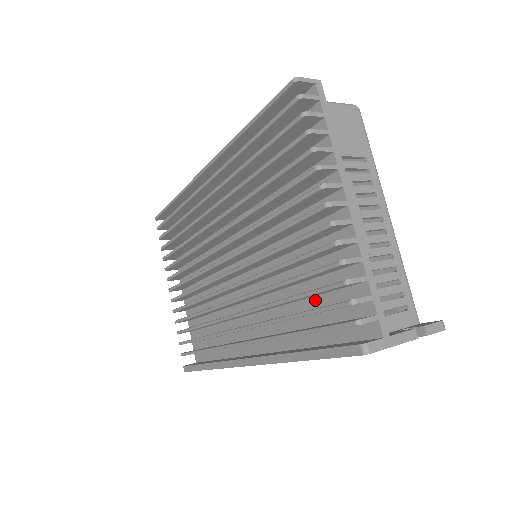
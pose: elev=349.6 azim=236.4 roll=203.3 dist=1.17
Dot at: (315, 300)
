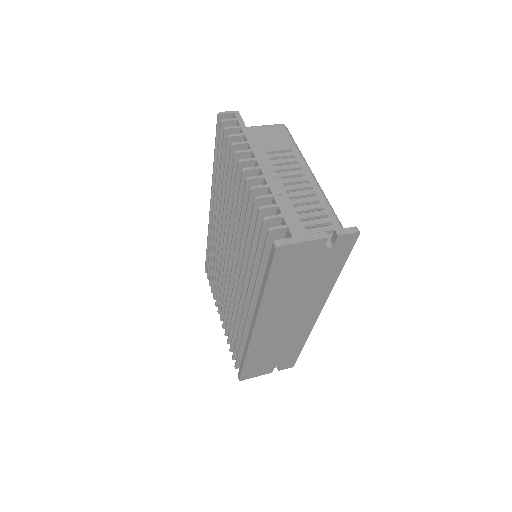
Dot at: occluded
